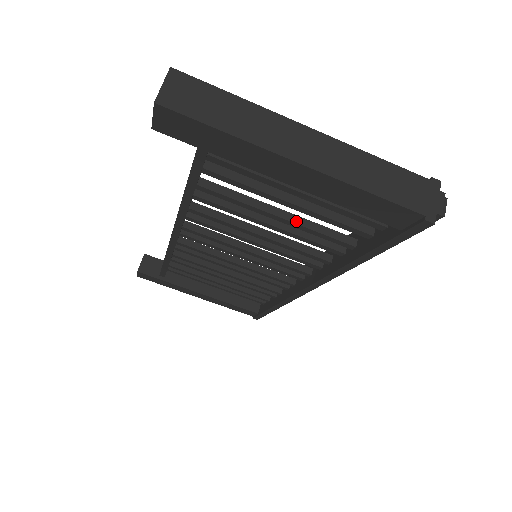
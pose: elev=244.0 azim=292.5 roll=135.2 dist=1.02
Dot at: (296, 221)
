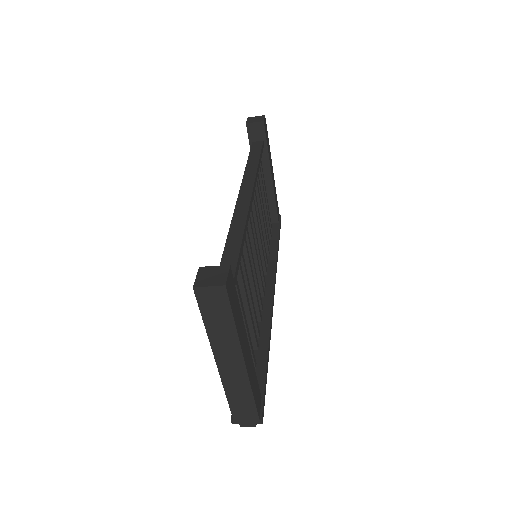
Dot at: (246, 316)
